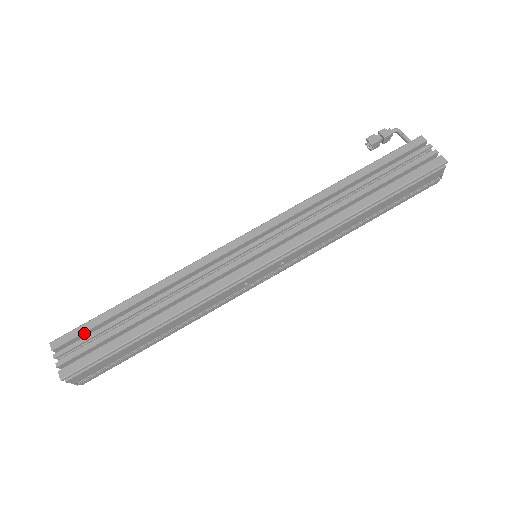
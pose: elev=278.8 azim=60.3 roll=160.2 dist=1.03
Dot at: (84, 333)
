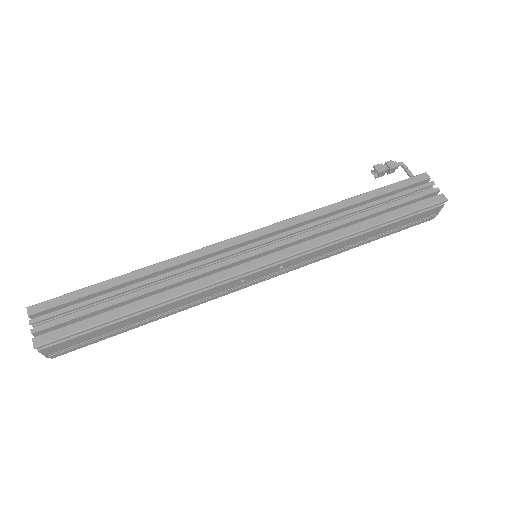
Dot at: (67, 303)
